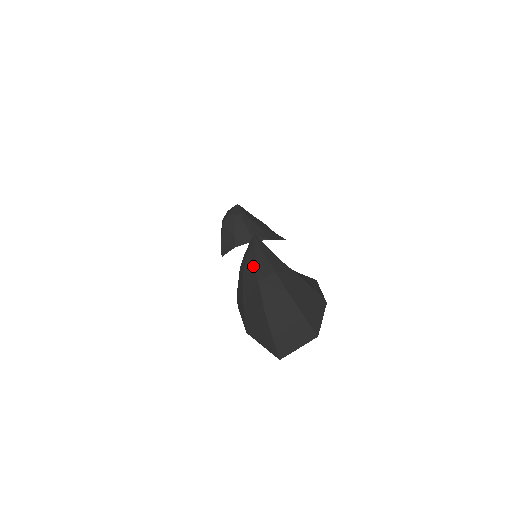
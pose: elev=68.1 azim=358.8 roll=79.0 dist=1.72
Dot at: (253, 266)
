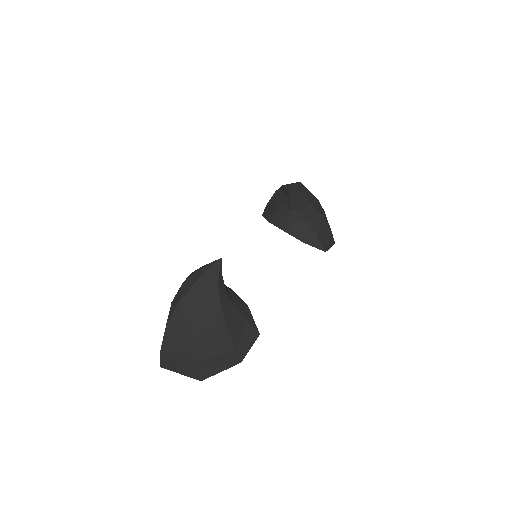
Dot at: (187, 288)
